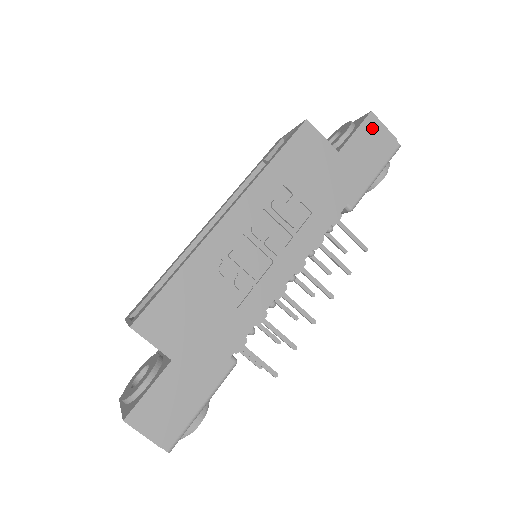
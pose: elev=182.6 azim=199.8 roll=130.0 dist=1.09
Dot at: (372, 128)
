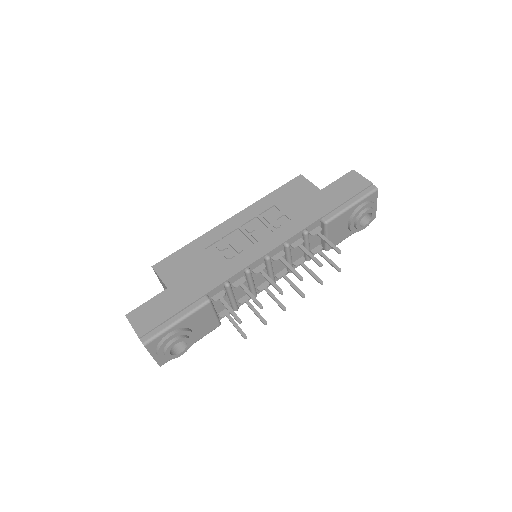
Dot at: (352, 178)
